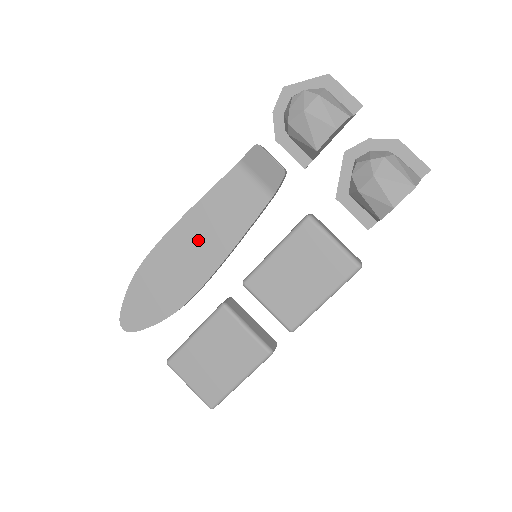
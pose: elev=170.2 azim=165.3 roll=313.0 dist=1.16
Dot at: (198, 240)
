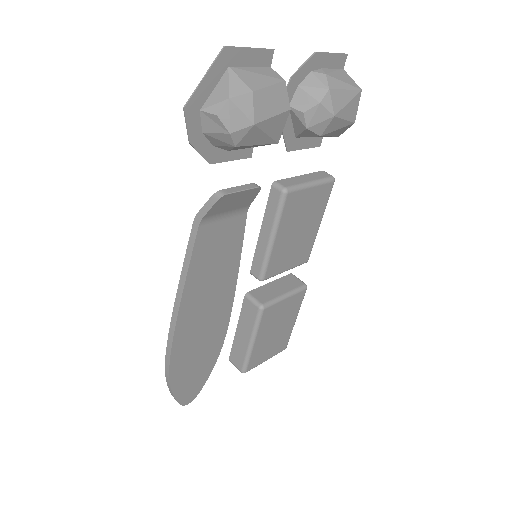
Dot at: (205, 304)
